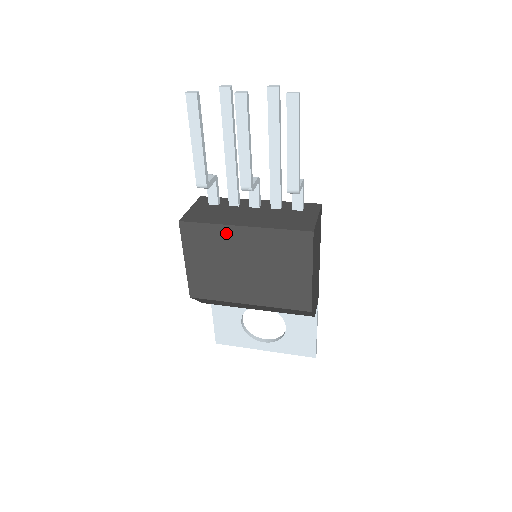
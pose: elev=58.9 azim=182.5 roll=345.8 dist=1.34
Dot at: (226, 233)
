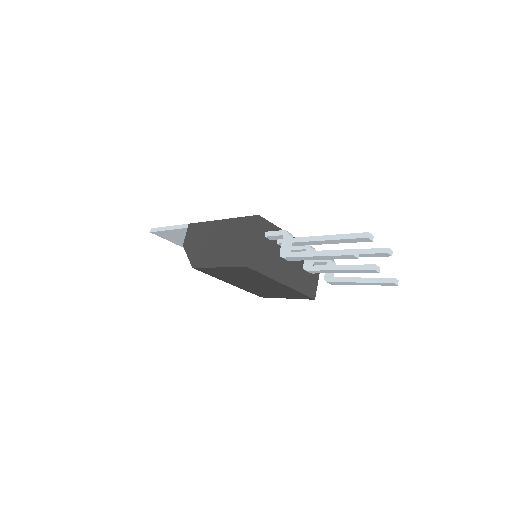
Dot at: (269, 280)
